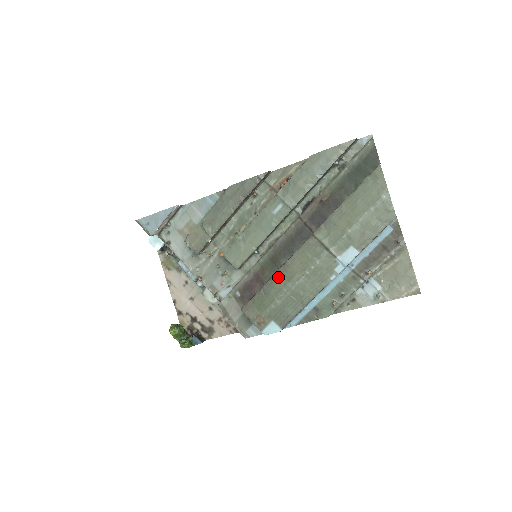
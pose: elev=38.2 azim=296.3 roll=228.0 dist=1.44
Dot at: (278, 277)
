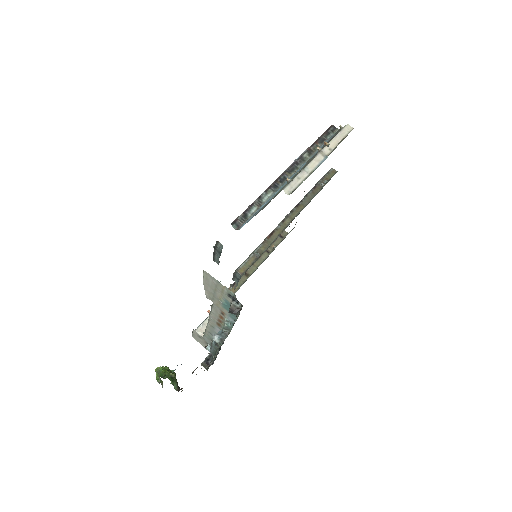
Dot at: occluded
